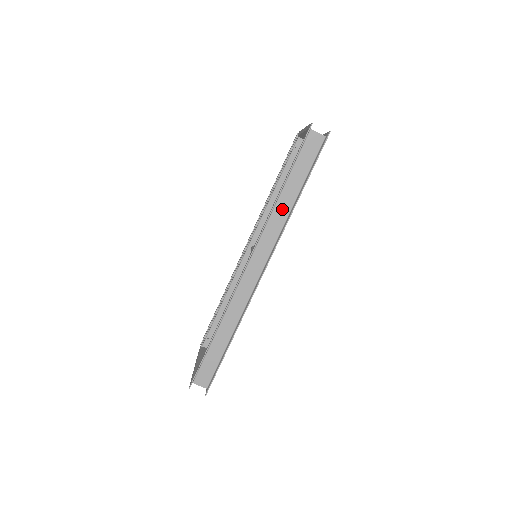
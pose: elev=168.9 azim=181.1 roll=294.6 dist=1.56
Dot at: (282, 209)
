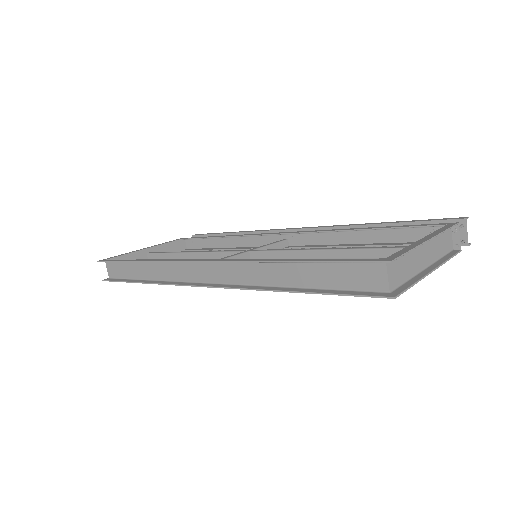
Dot at: (271, 273)
